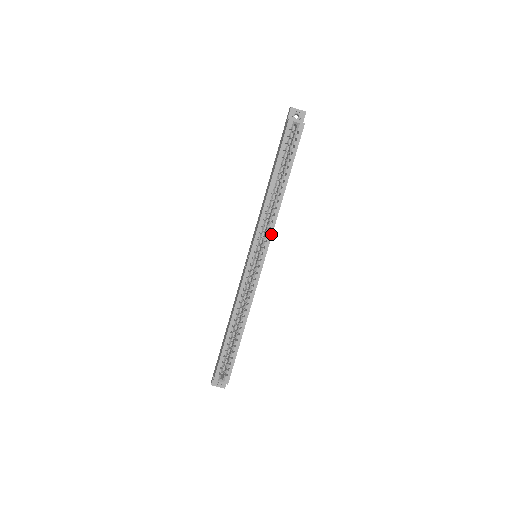
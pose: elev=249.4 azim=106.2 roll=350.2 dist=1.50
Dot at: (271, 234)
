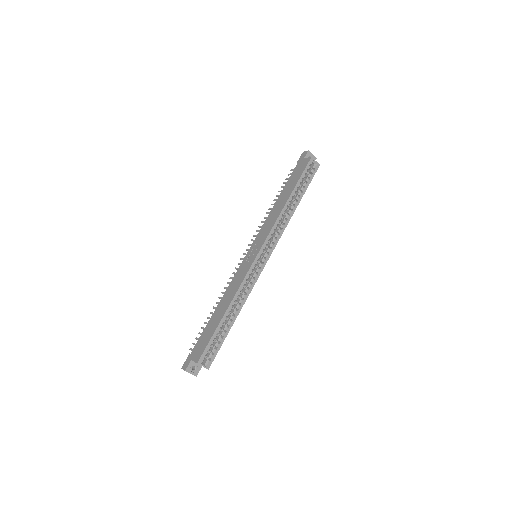
Dot at: (278, 239)
